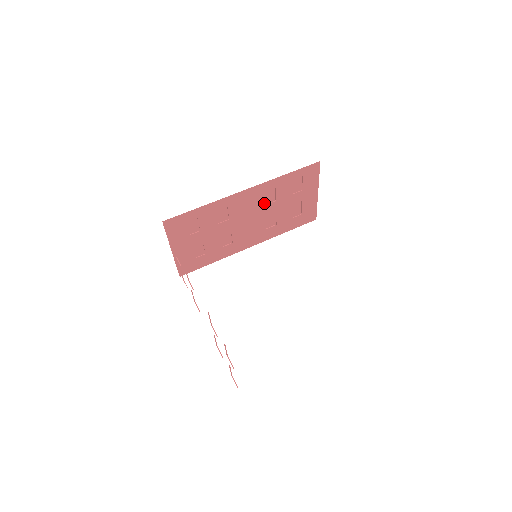
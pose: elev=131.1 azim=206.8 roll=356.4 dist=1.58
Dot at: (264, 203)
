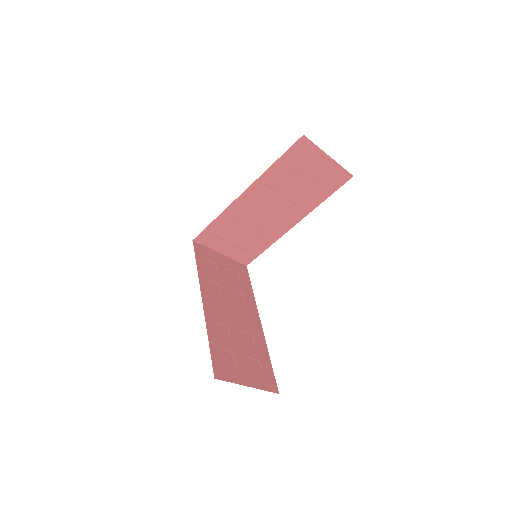
Dot at: (274, 191)
